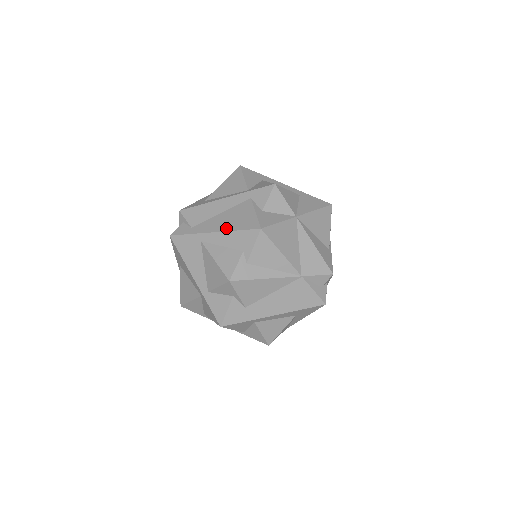
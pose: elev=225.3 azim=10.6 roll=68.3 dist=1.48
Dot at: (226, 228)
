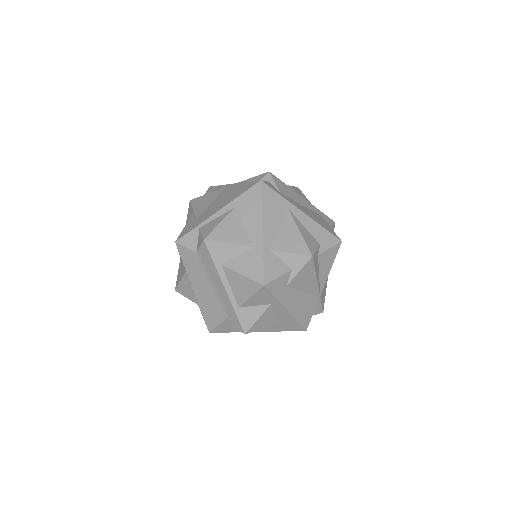
Dot at: (313, 218)
